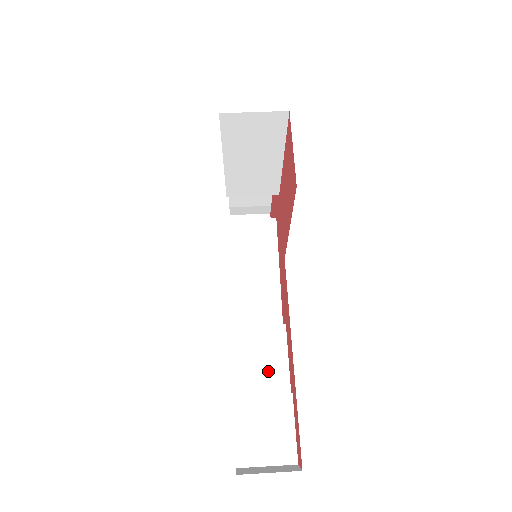
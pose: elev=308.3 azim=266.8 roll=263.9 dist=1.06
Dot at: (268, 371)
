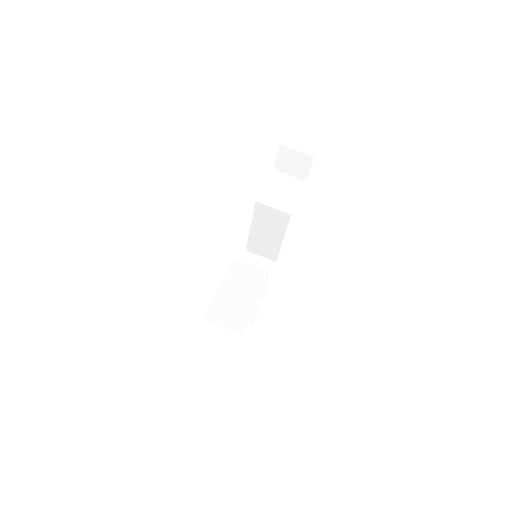
Dot at: occluded
